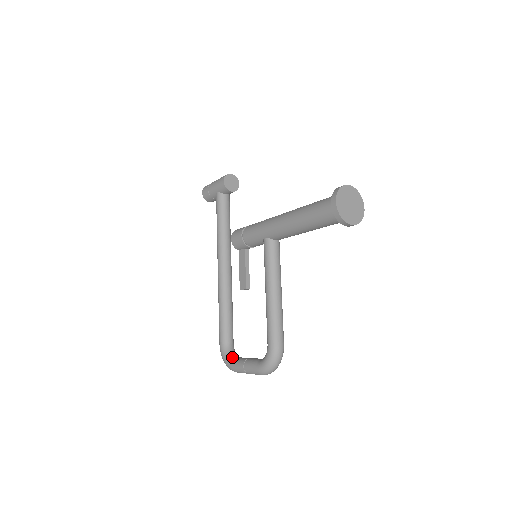
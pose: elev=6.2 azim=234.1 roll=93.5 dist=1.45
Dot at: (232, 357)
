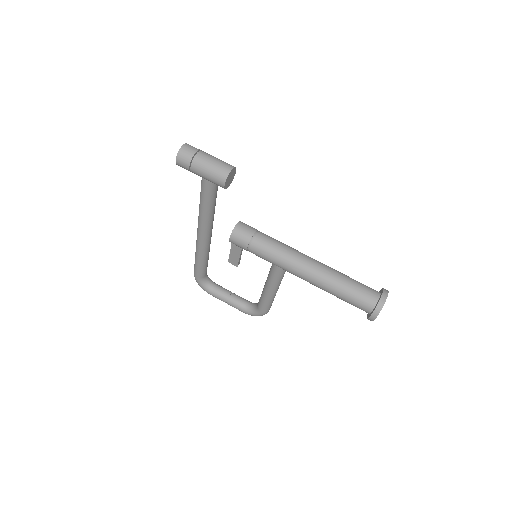
Dot at: (210, 287)
